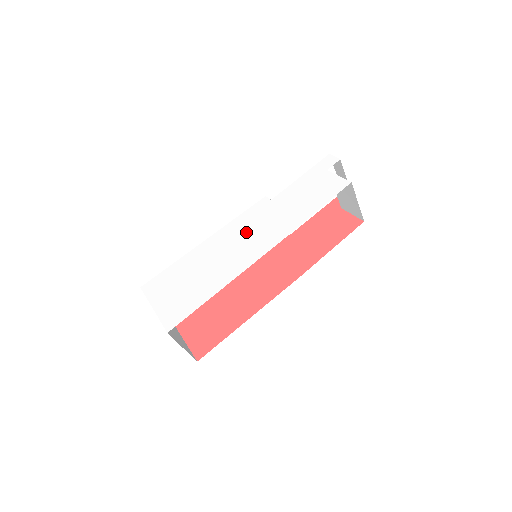
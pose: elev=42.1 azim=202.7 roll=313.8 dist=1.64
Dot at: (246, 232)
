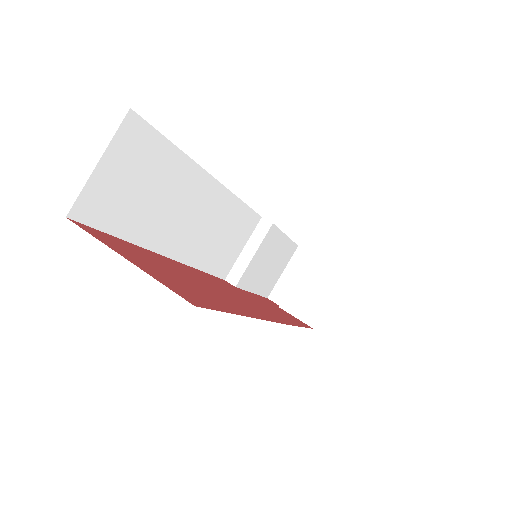
Dot at: occluded
